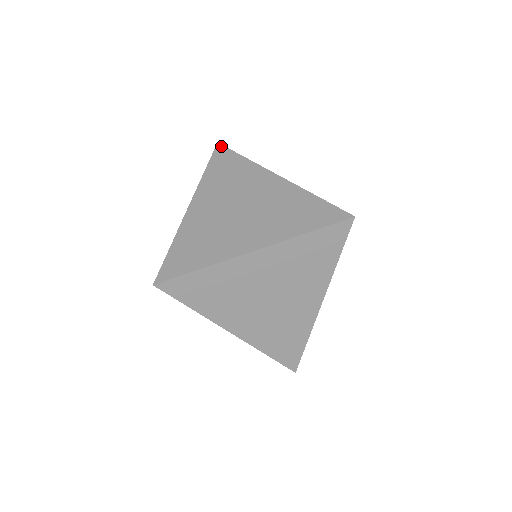
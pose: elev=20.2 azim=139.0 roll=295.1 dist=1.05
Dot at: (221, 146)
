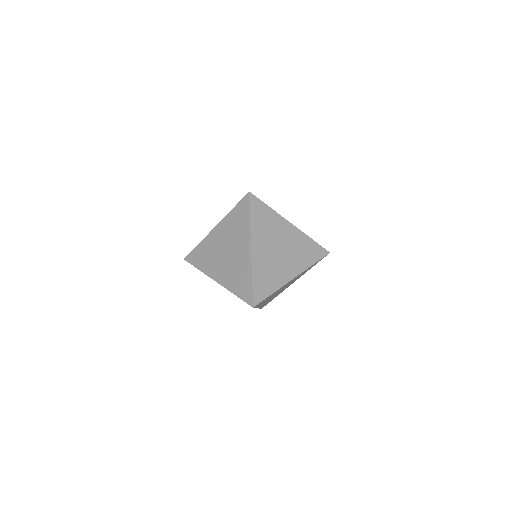
Dot at: occluded
